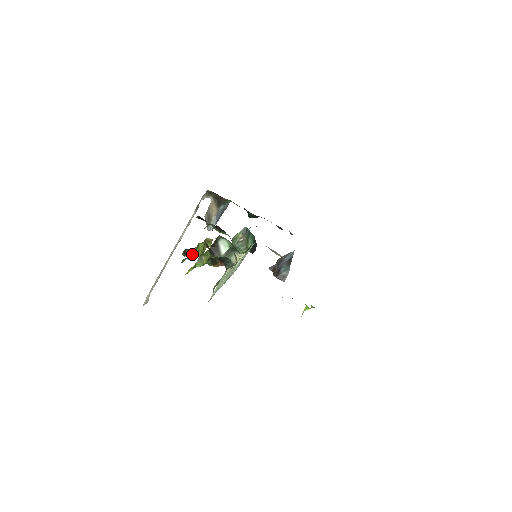
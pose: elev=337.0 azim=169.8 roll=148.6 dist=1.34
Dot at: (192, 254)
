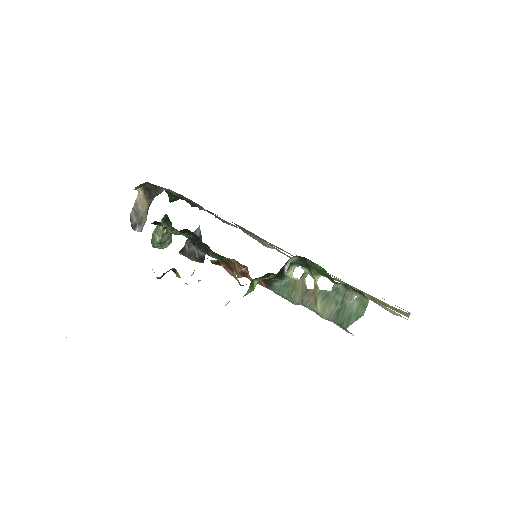
Dot at: occluded
